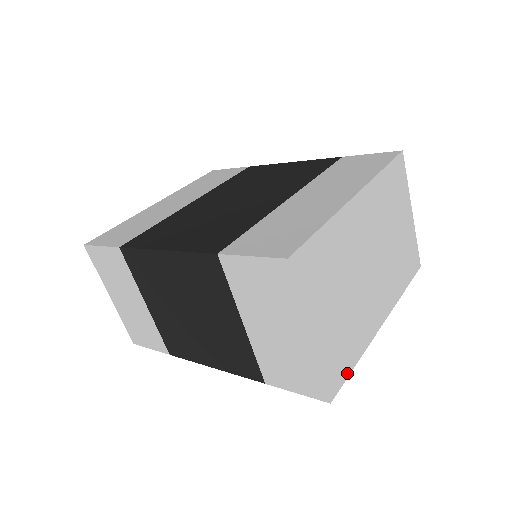
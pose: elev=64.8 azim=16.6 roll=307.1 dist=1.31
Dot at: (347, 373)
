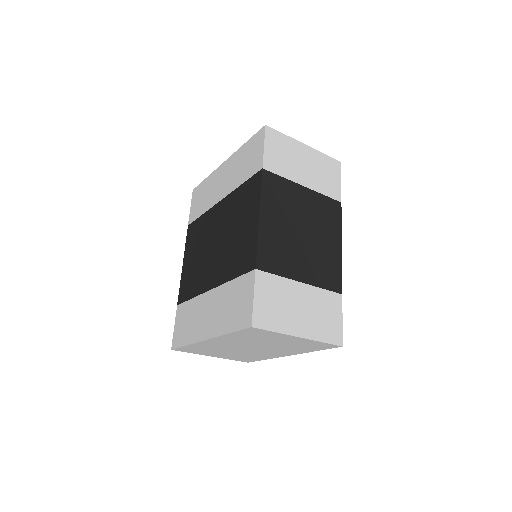
Dot at: (257, 360)
